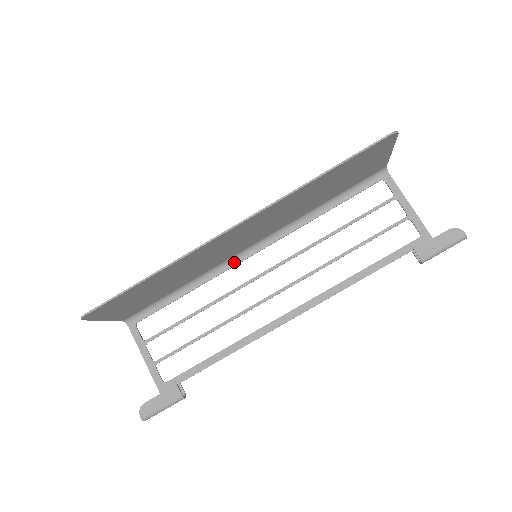
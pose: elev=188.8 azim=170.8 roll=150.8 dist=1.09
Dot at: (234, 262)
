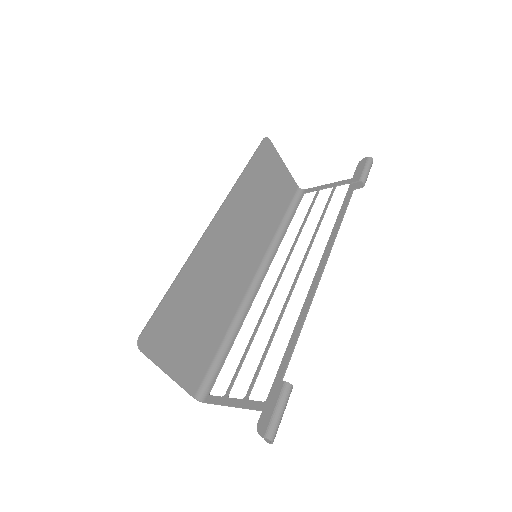
Dot at: (253, 293)
